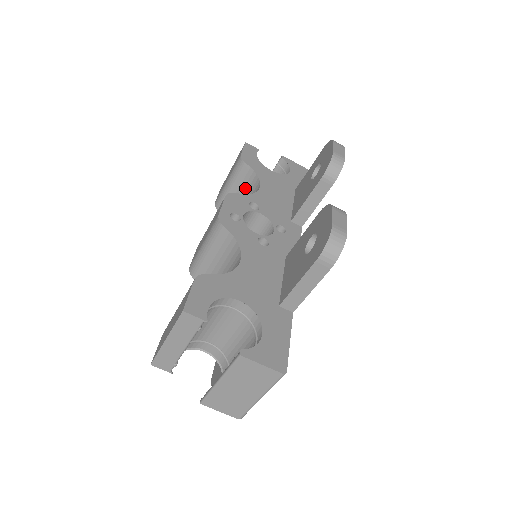
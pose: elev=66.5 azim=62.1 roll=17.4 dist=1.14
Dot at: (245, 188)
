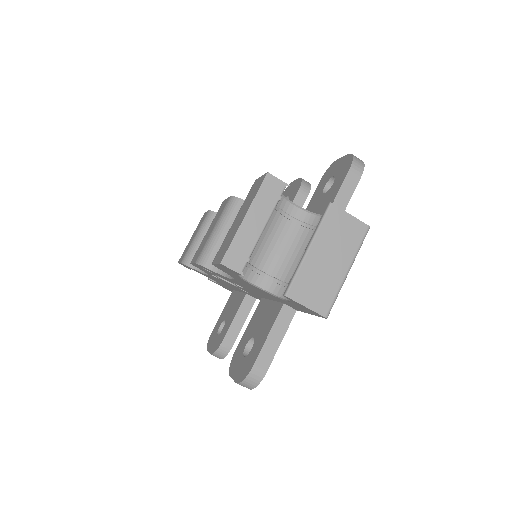
Dot at: occluded
